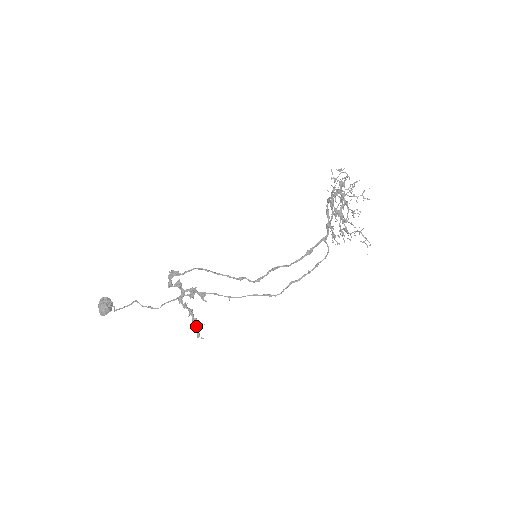
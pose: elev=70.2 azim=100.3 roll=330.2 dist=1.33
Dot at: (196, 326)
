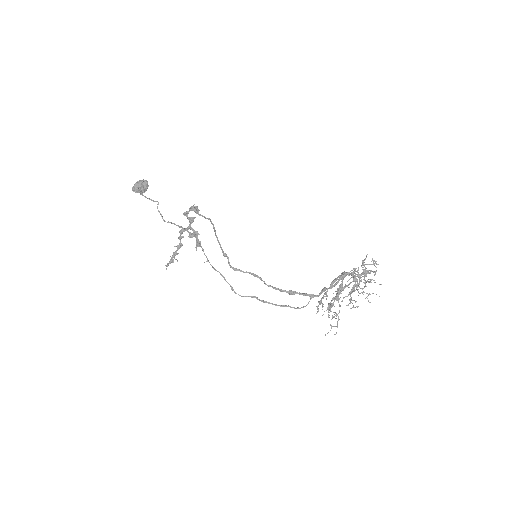
Dot at: (172, 258)
